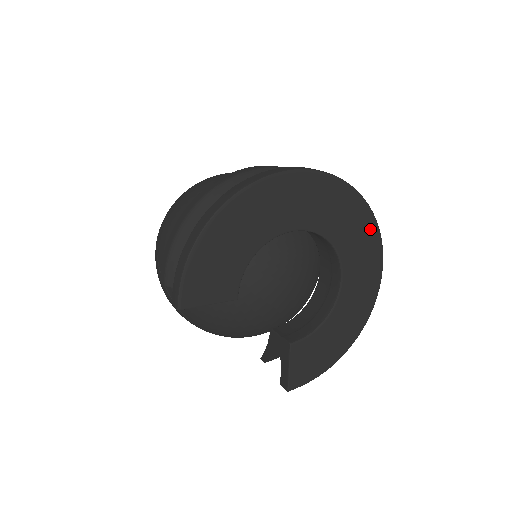
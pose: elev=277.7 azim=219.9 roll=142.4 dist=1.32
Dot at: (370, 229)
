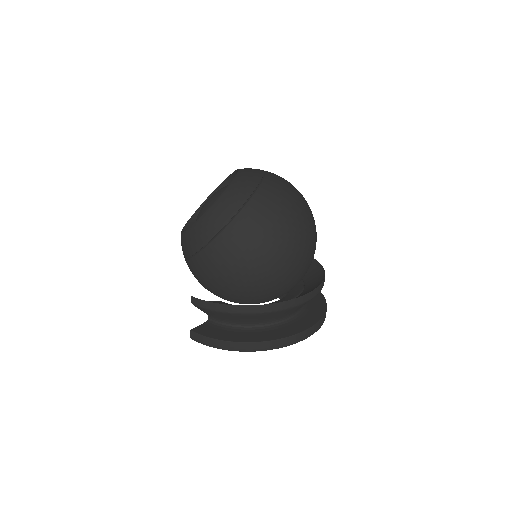
Dot at: occluded
